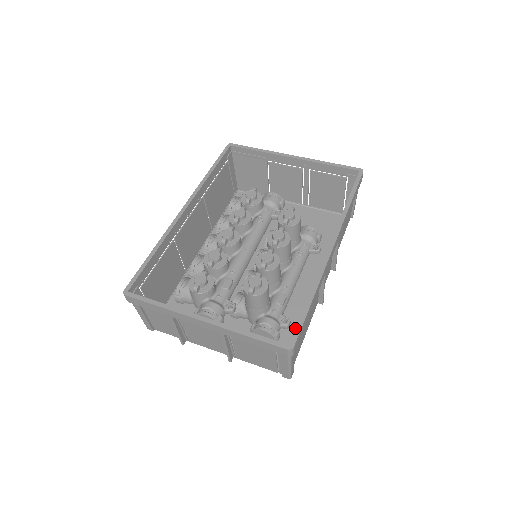
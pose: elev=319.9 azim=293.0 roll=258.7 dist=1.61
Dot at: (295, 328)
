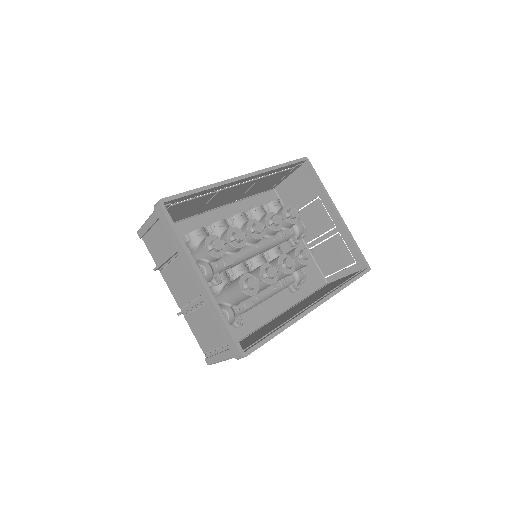
Dot at: (237, 331)
